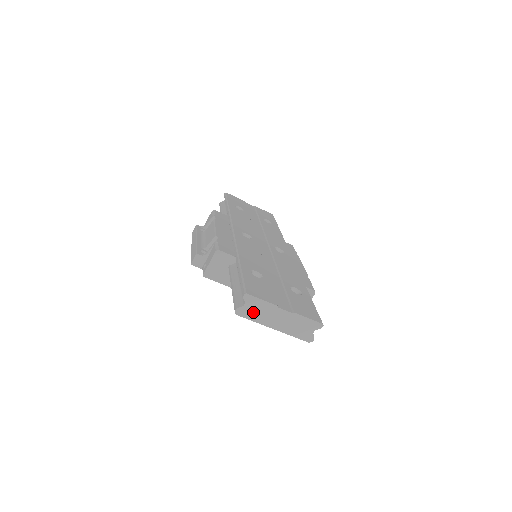
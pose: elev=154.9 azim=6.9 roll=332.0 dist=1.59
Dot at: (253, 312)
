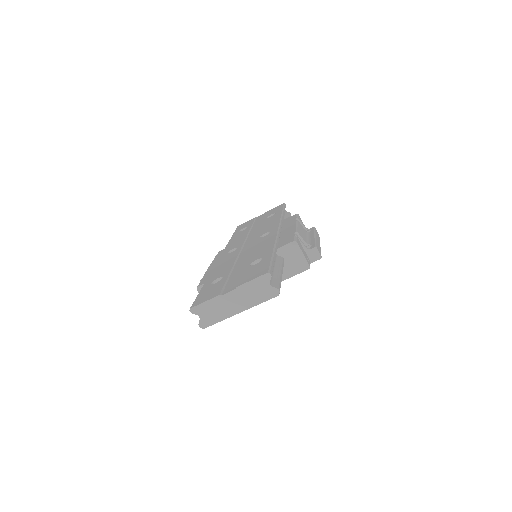
Dot at: (211, 316)
